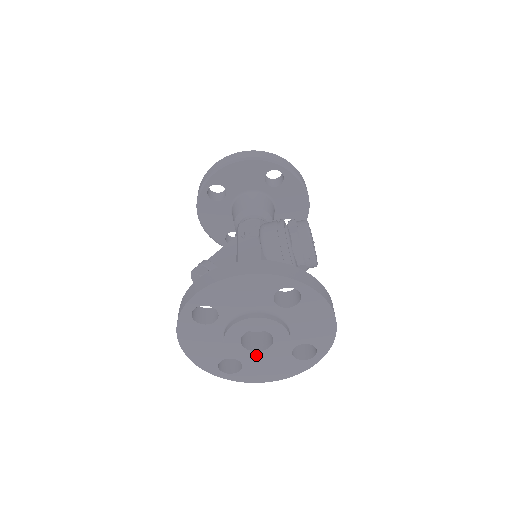
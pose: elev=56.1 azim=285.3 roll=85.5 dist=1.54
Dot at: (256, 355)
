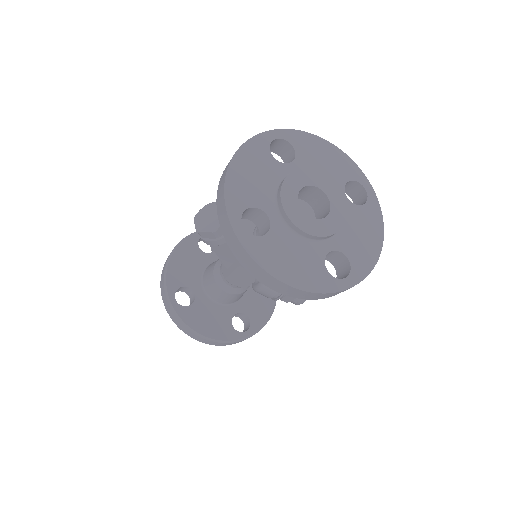
Dot at: (301, 218)
